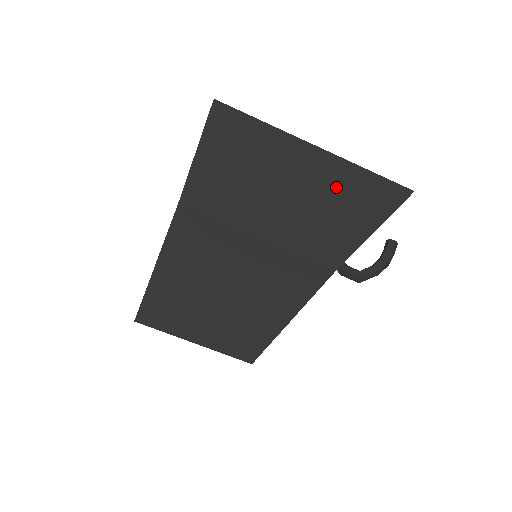
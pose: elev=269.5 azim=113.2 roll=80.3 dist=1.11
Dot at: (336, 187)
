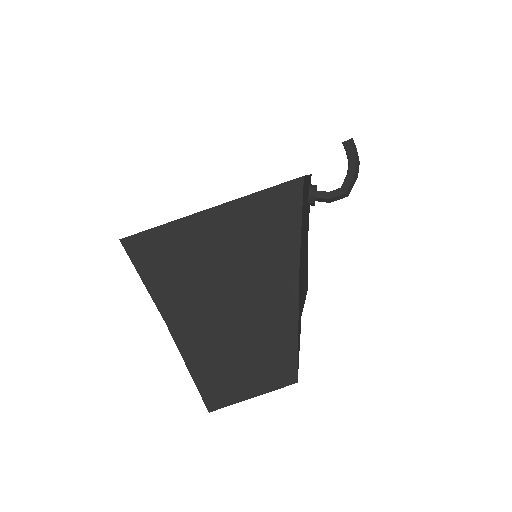
Dot at: (248, 224)
